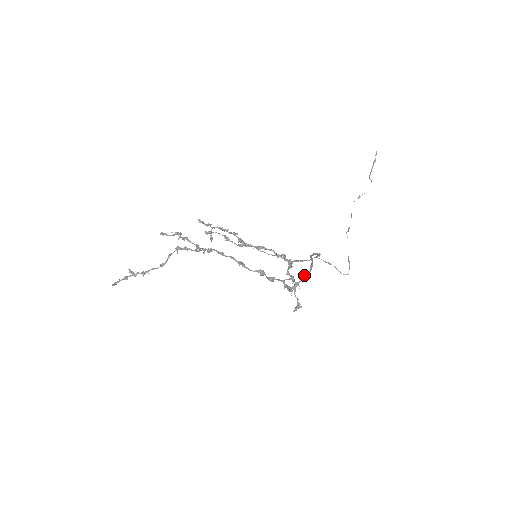
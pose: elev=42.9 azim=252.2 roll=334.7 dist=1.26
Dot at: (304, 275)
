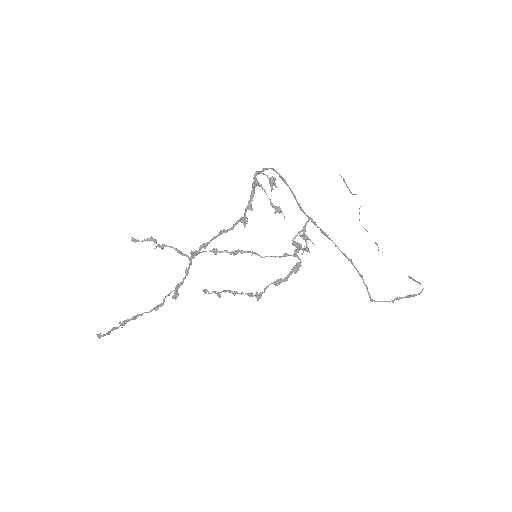
Dot at: (267, 168)
